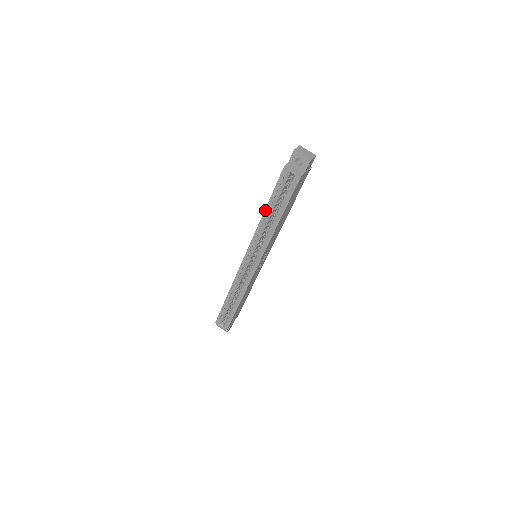
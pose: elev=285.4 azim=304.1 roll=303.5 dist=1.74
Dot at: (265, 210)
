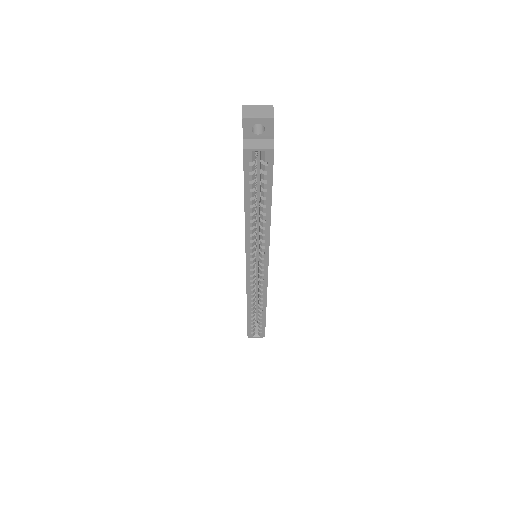
Dot at: (245, 211)
